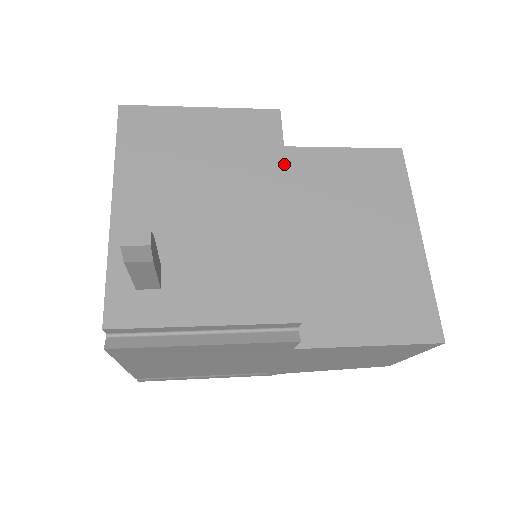
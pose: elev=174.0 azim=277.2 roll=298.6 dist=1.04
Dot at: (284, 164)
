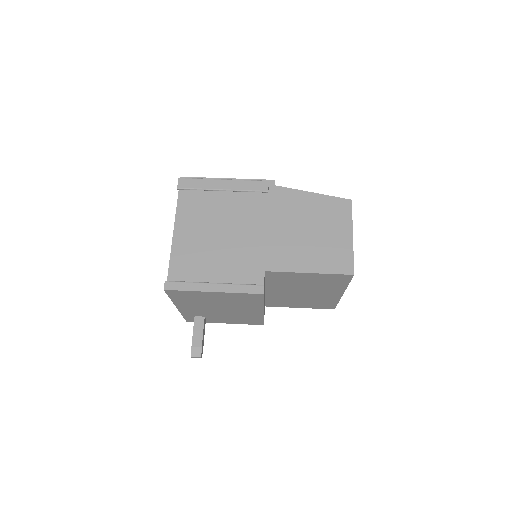
Dot at: (263, 305)
